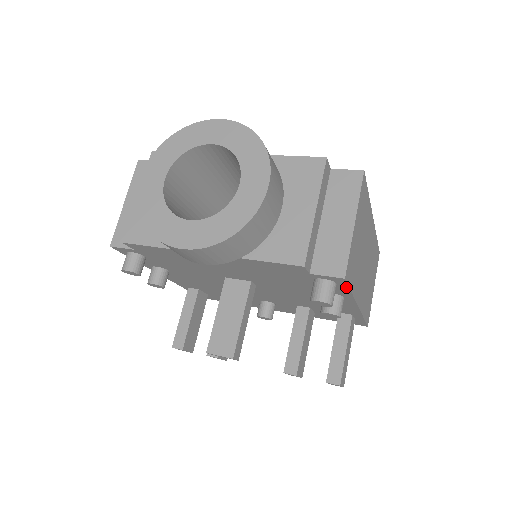
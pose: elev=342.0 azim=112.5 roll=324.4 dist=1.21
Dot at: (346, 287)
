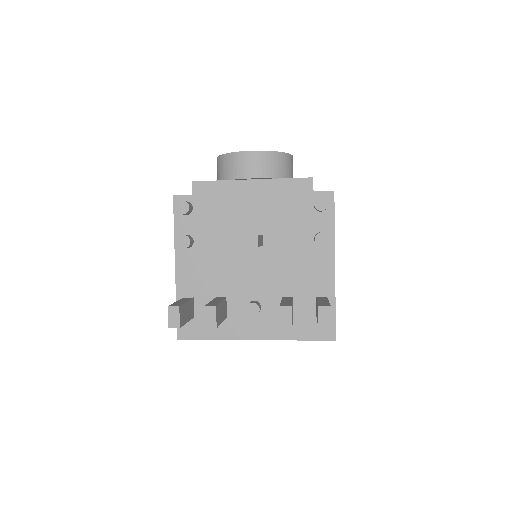
Dot at: (333, 211)
